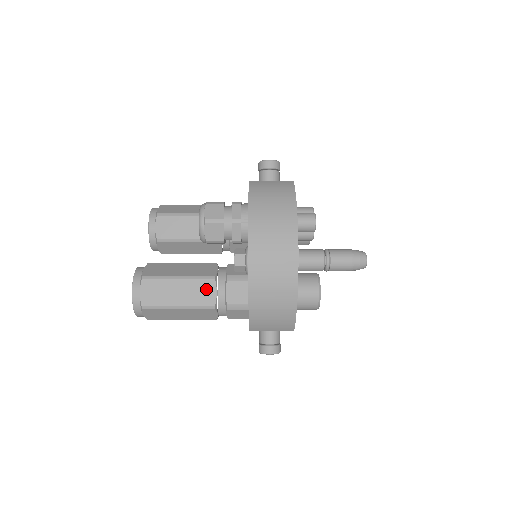
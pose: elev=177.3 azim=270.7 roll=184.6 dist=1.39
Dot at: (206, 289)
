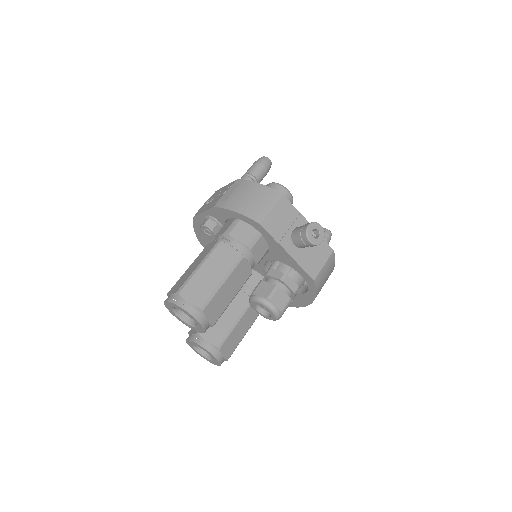
Dot at: occluded
